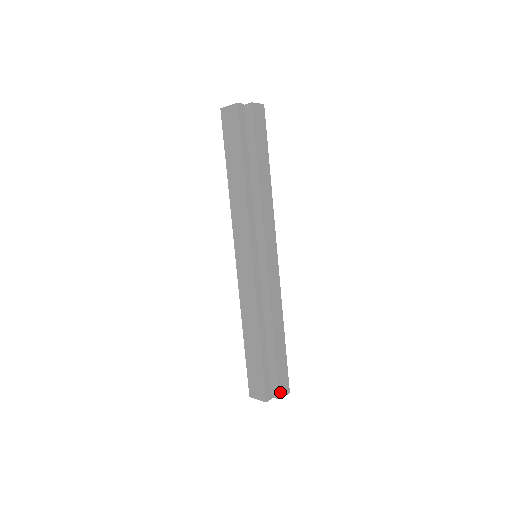
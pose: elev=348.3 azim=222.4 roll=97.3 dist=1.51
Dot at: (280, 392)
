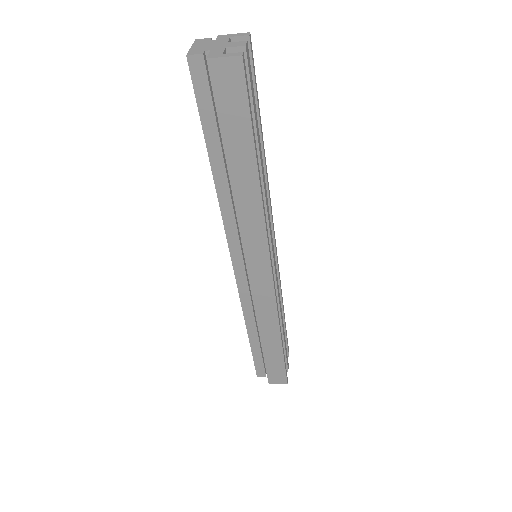
Dot at: (271, 380)
